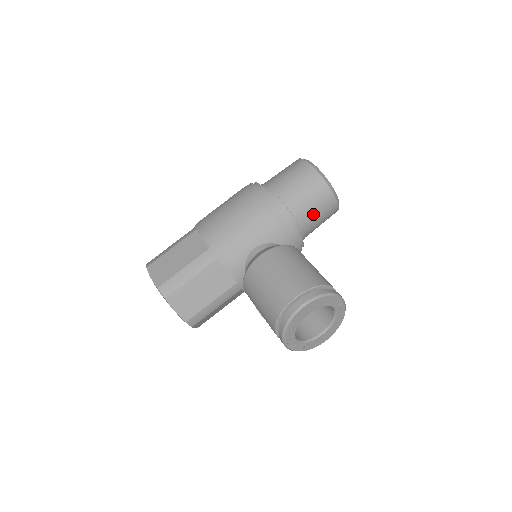
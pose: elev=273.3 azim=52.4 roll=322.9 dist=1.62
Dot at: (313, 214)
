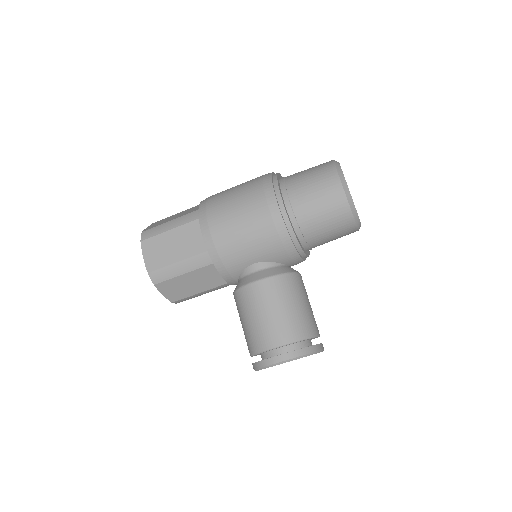
Dot at: (327, 238)
